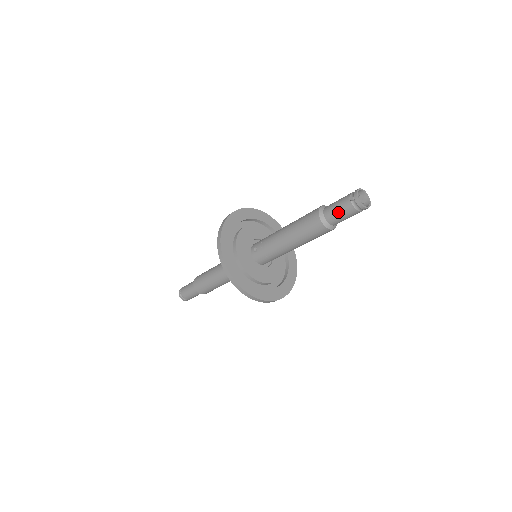
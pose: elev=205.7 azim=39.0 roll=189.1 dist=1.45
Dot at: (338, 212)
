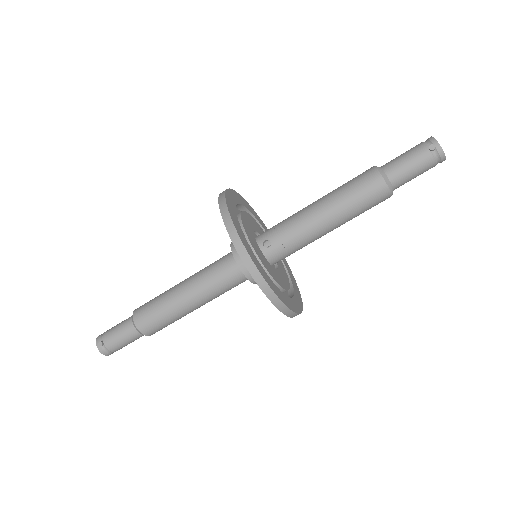
Dot at: (410, 169)
